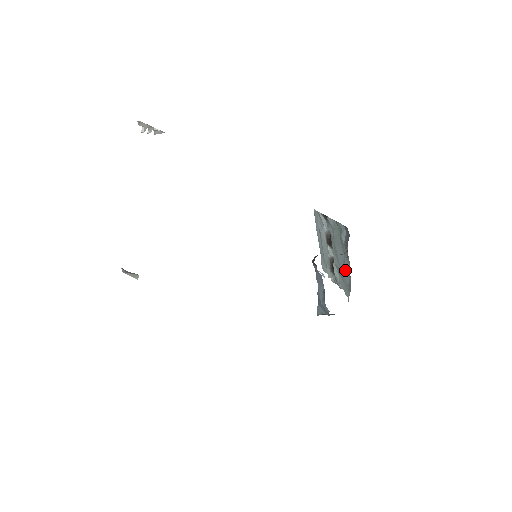
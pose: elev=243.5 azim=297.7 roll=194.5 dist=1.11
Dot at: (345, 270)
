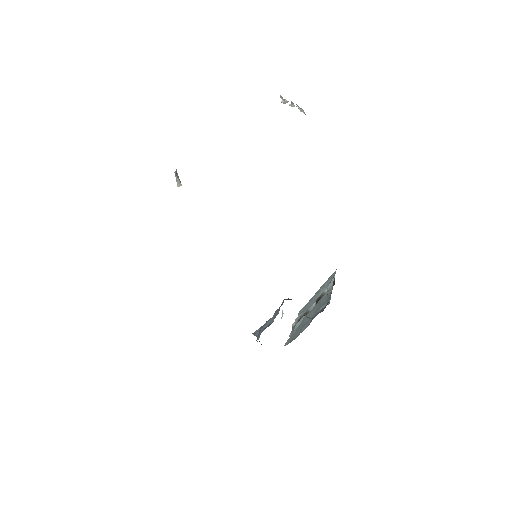
Dot at: (302, 328)
